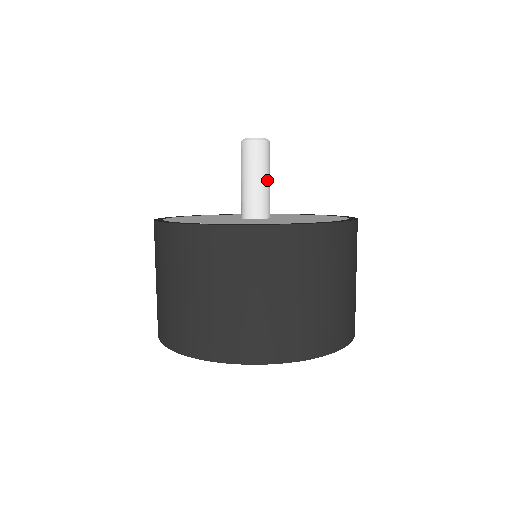
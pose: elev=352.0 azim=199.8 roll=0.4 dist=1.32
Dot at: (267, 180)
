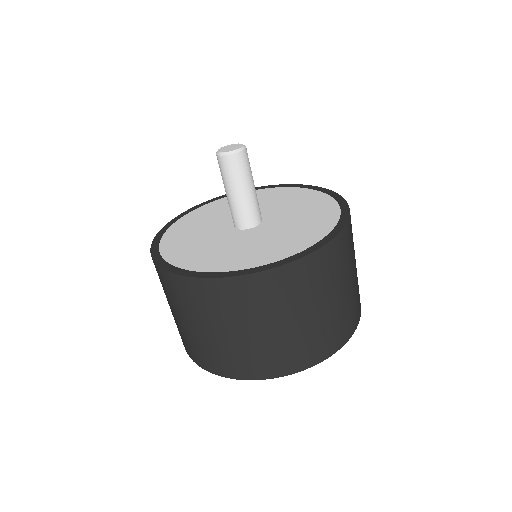
Dot at: (254, 186)
